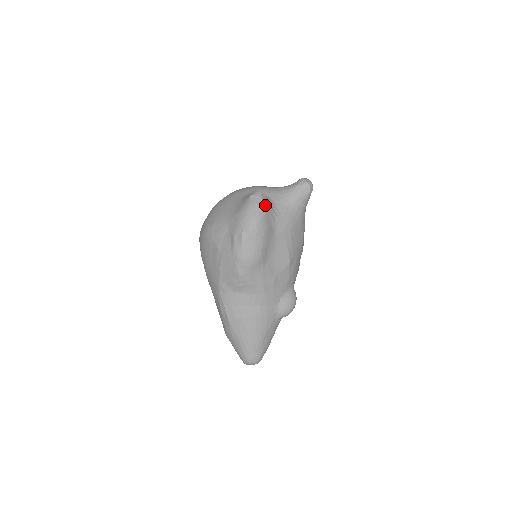
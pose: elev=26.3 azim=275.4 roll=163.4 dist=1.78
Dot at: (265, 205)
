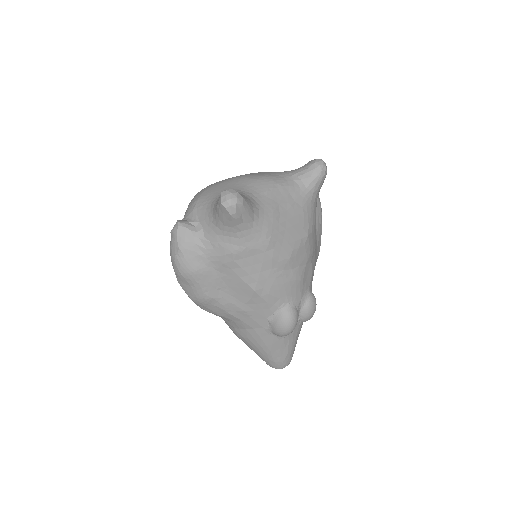
Dot at: (182, 245)
